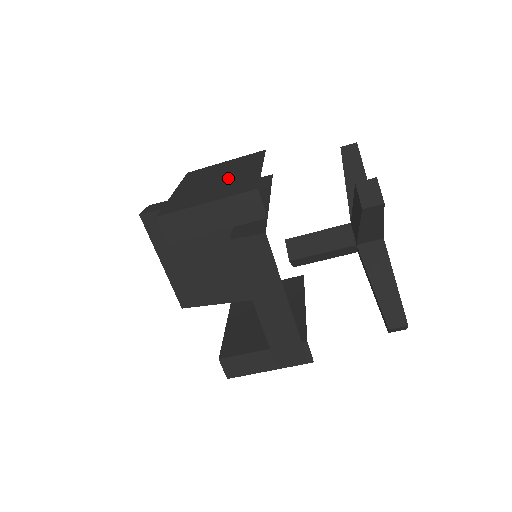
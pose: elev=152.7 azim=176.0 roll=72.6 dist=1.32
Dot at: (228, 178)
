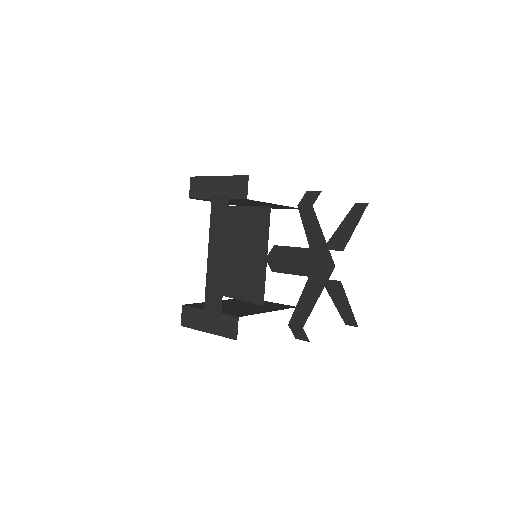
Dot at: occluded
